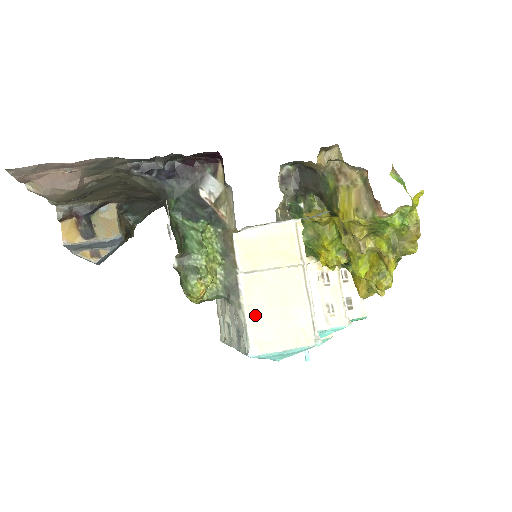
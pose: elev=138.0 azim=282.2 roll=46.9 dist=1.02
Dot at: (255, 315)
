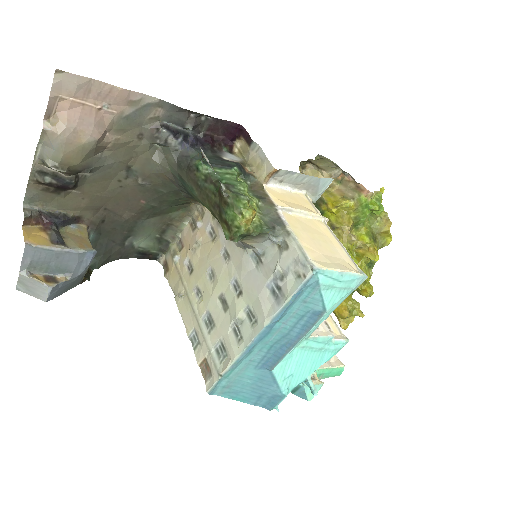
Dot at: (305, 241)
